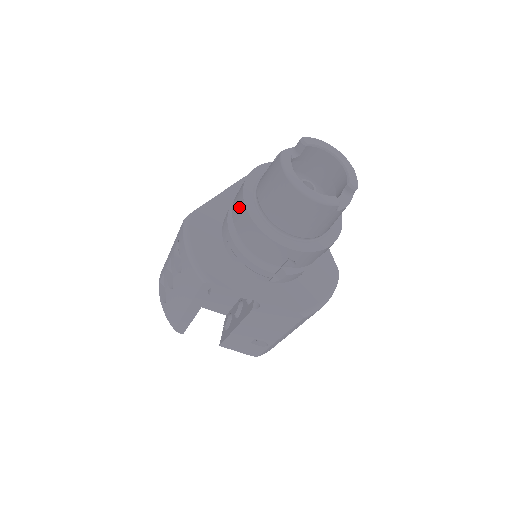
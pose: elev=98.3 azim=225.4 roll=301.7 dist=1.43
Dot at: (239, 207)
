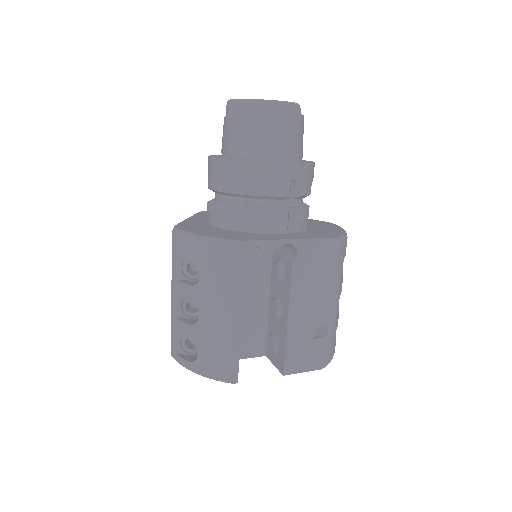
Dot at: (219, 170)
